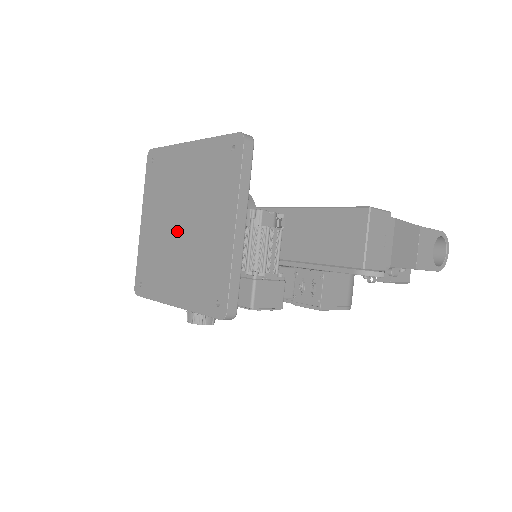
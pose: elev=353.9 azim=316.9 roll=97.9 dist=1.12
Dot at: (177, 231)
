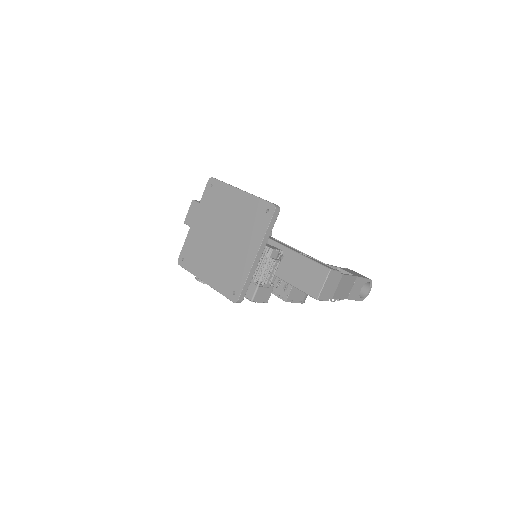
Dot at: (218, 239)
